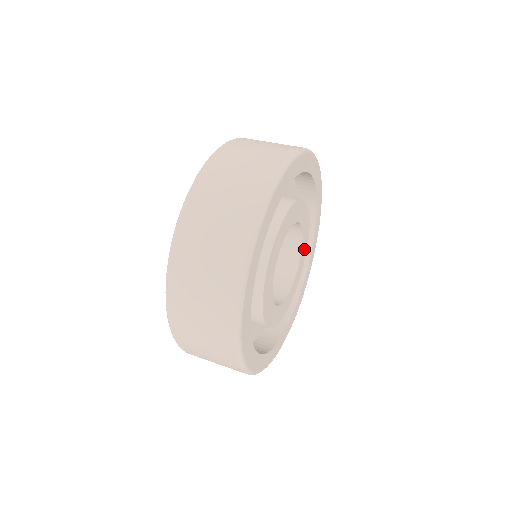
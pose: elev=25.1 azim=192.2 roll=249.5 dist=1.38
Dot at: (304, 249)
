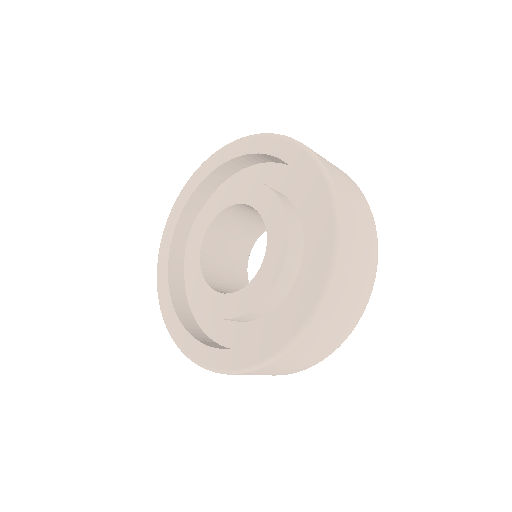
Dot at: occluded
